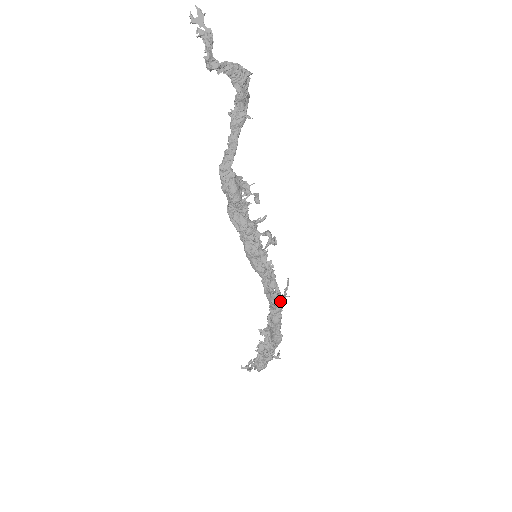
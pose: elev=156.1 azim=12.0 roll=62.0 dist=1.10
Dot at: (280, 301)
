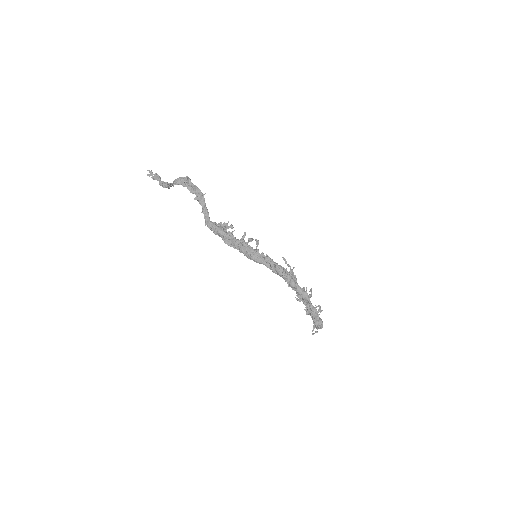
Dot at: (289, 273)
